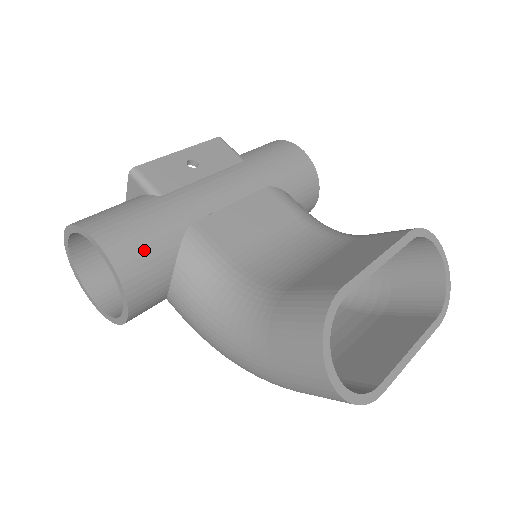
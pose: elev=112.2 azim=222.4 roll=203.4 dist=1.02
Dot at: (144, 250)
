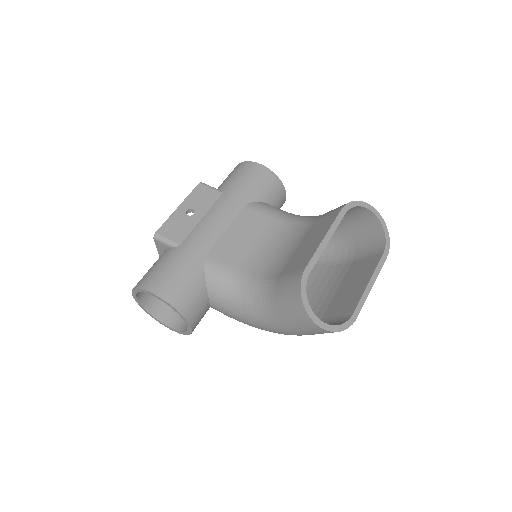
Dot at: (184, 286)
